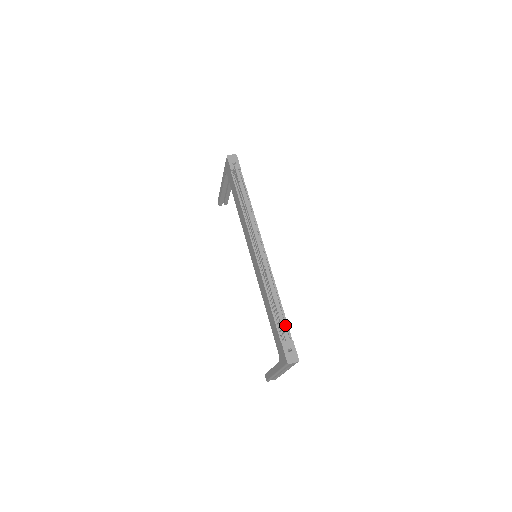
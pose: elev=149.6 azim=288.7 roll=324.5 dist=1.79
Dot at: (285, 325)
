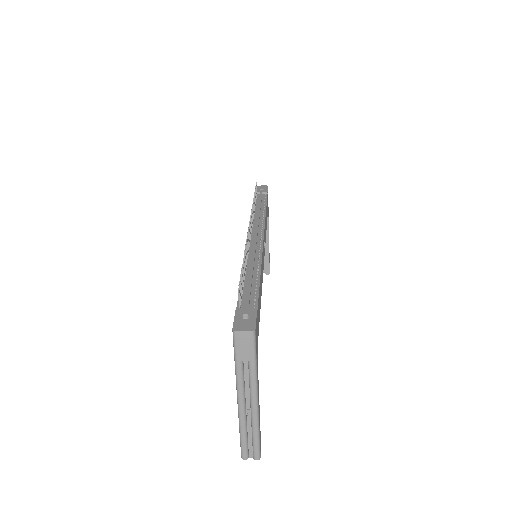
Dot at: (254, 295)
